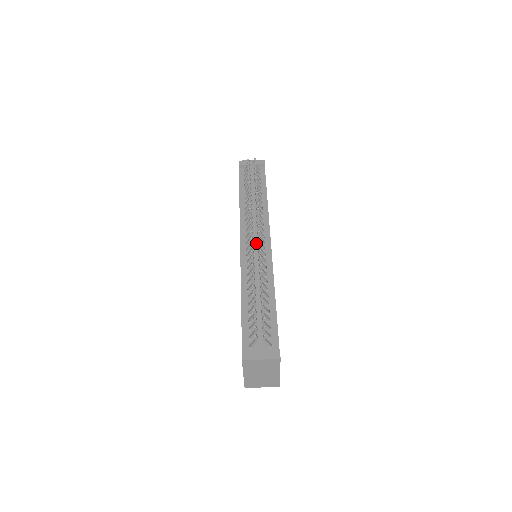
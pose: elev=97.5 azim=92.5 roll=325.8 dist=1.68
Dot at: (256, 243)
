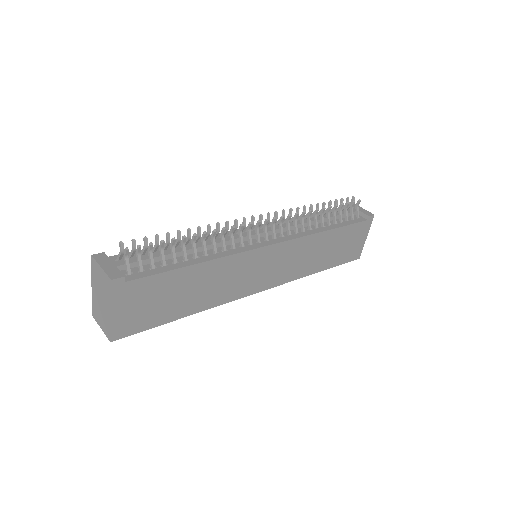
Dot at: occluded
